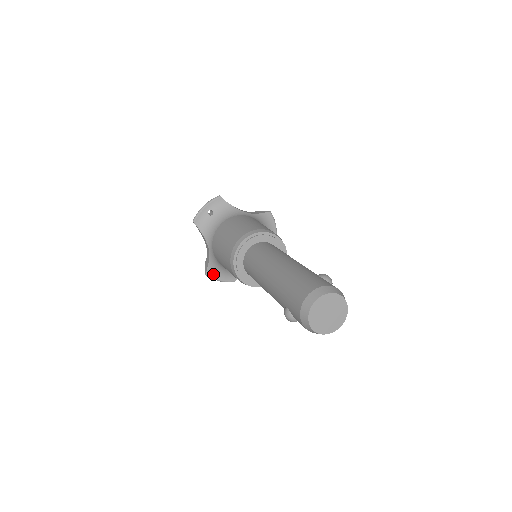
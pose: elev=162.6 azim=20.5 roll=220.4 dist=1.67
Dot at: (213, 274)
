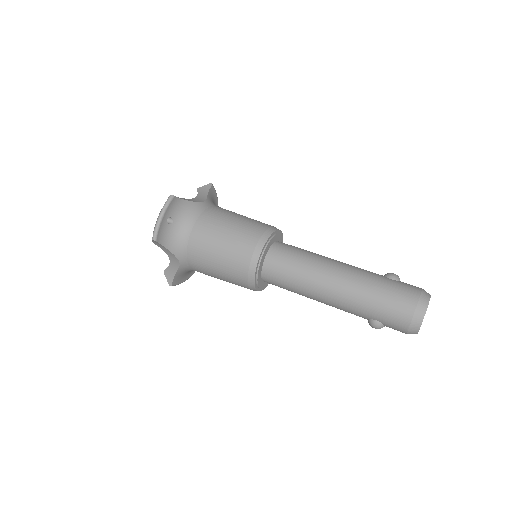
Dot at: (178, 281)
